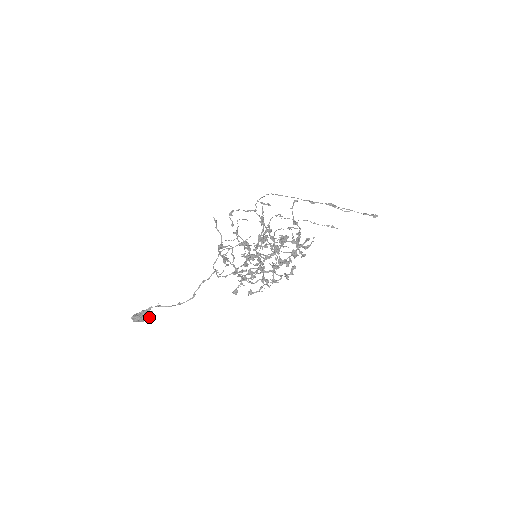
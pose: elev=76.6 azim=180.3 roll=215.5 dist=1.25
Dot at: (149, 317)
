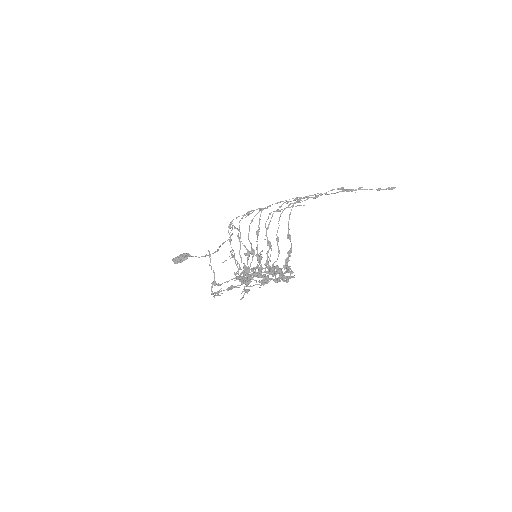
Dot at: (186, 259)
